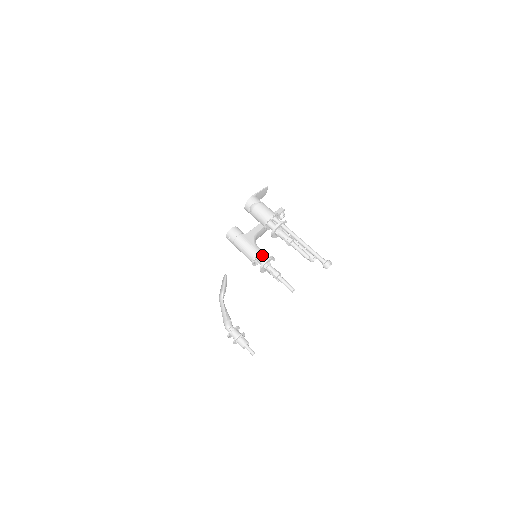
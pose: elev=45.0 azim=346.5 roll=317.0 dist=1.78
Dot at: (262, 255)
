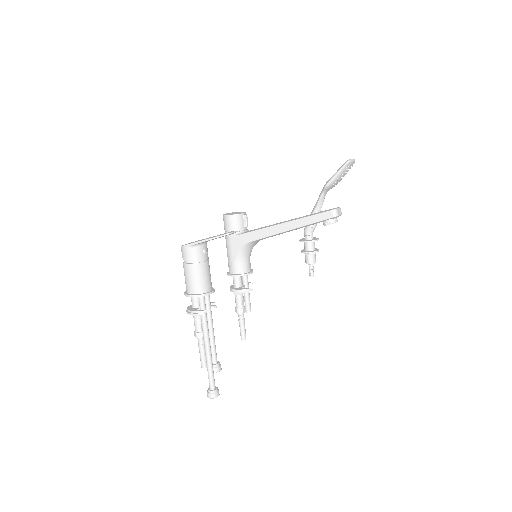
Dot at: (247, 270)
